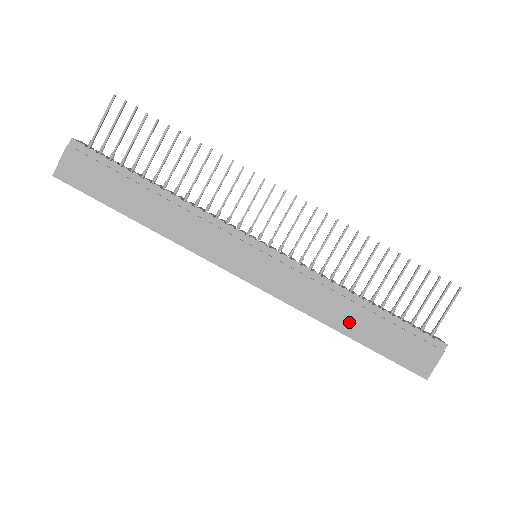
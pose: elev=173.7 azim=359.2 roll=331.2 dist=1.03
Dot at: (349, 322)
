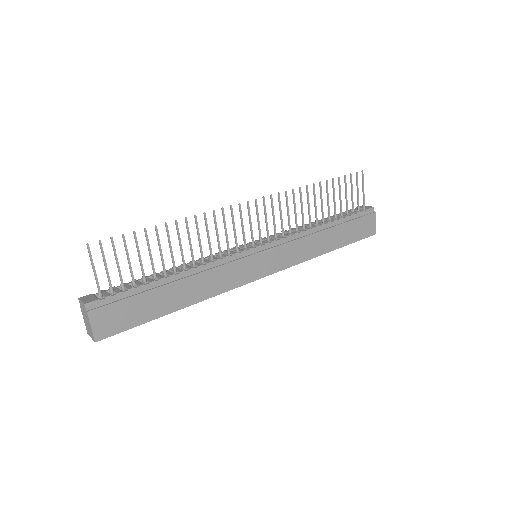
Dot at: (328, 243)
